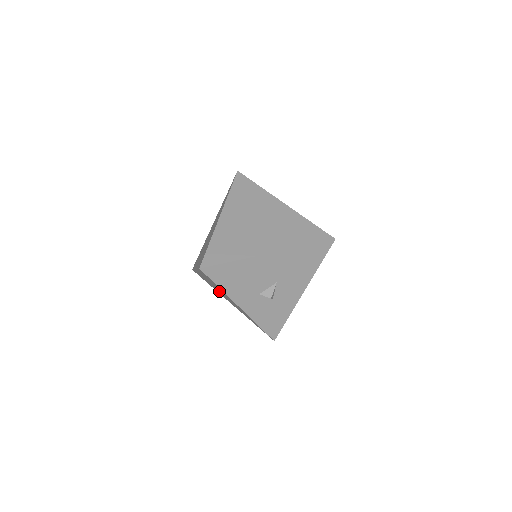
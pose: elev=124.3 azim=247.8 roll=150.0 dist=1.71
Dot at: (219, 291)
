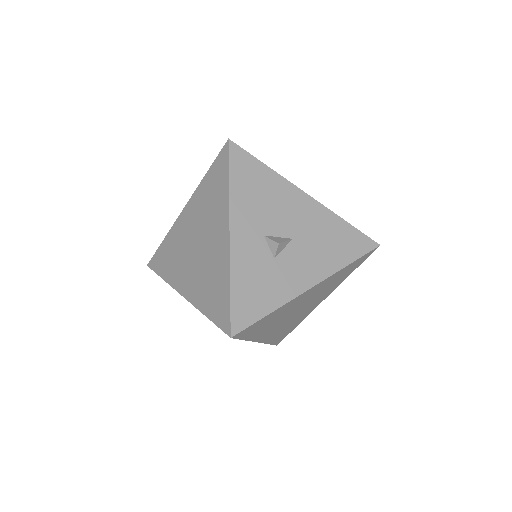
Dot at: (193, 245)
